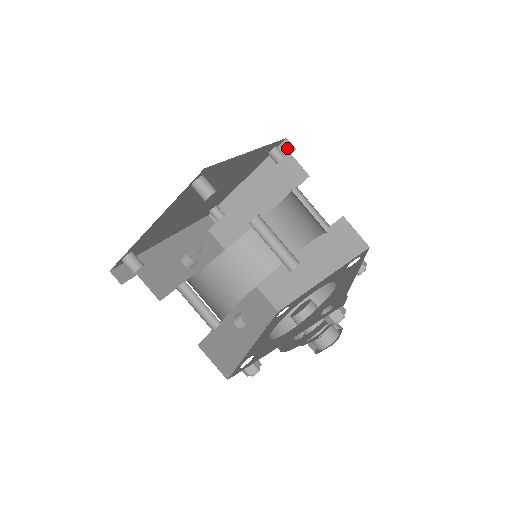
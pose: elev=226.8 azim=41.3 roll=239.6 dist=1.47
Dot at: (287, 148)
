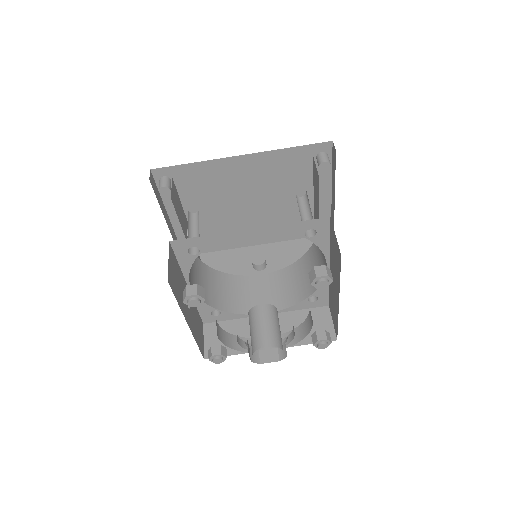
Dot at: (334, 152)
